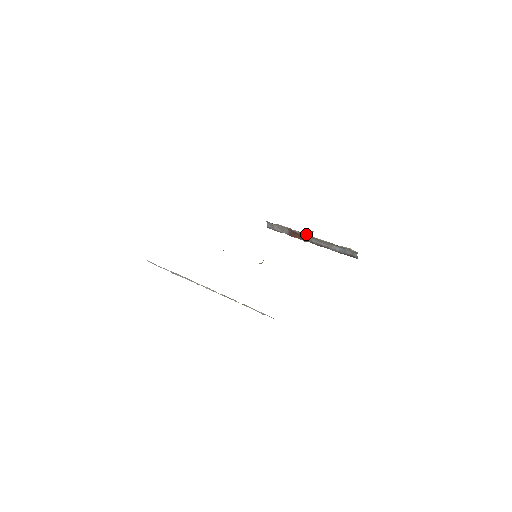
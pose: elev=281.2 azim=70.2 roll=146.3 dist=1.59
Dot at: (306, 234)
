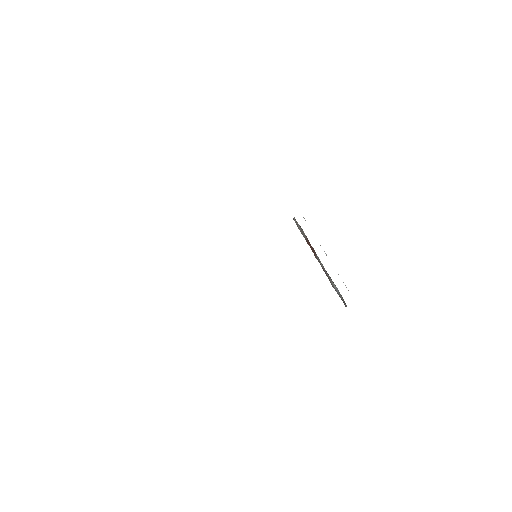
Dot at: occluded
